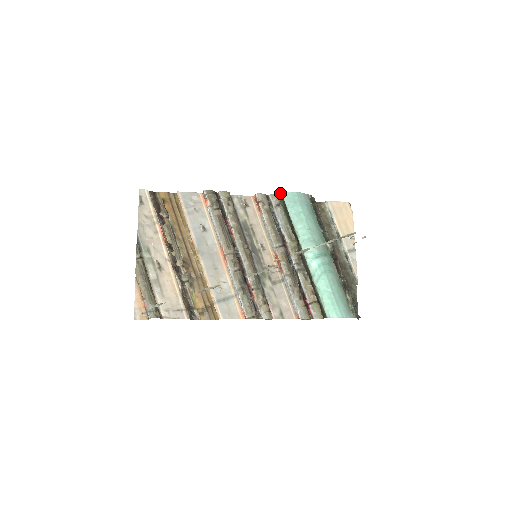
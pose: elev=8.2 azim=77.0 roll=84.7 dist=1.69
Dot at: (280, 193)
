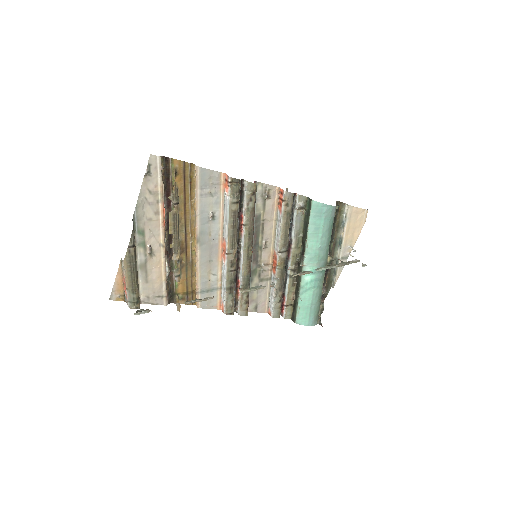
Dot at: occluded
